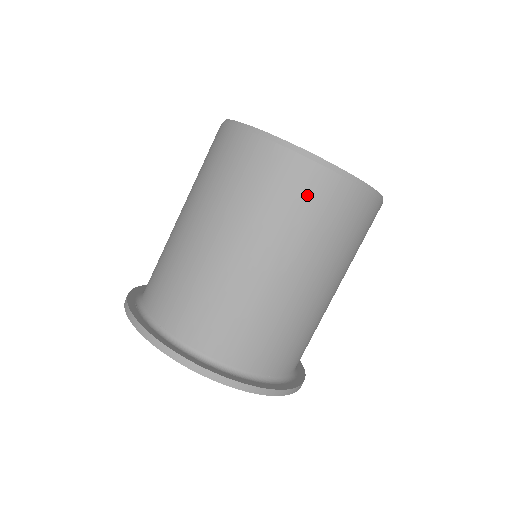
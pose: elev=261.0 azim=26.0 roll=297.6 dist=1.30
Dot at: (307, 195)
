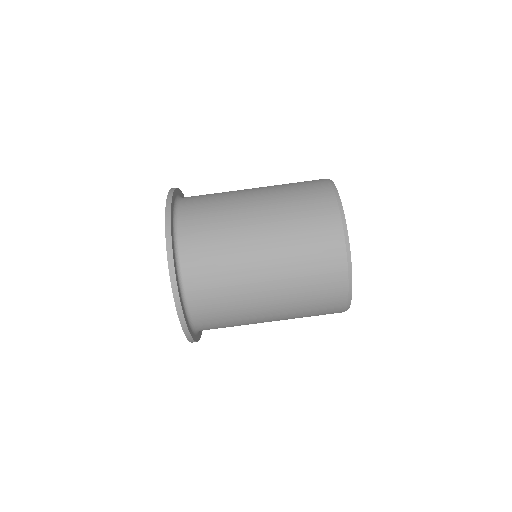
Dot at: (311, 193)
